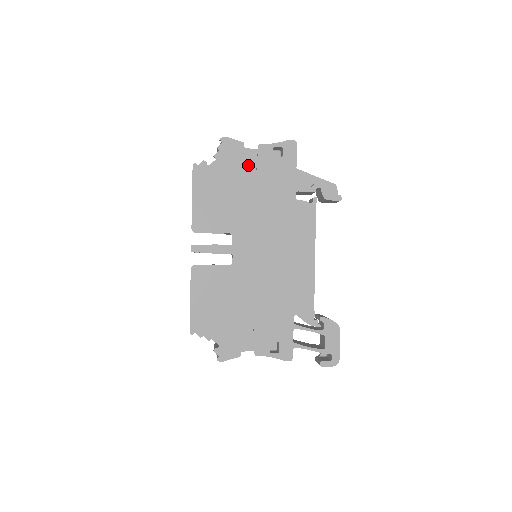
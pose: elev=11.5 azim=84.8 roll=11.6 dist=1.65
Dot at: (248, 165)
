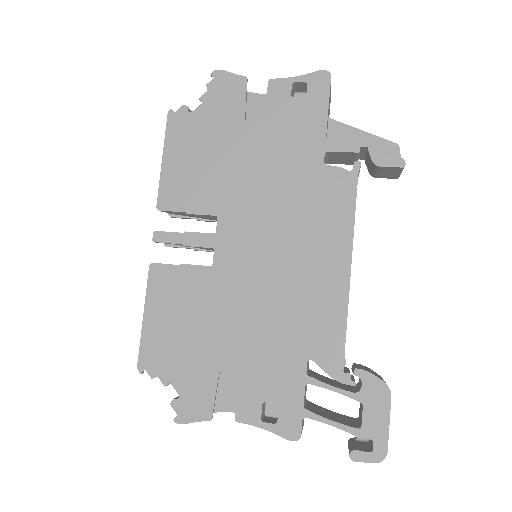
Dot at: (258, 118)
